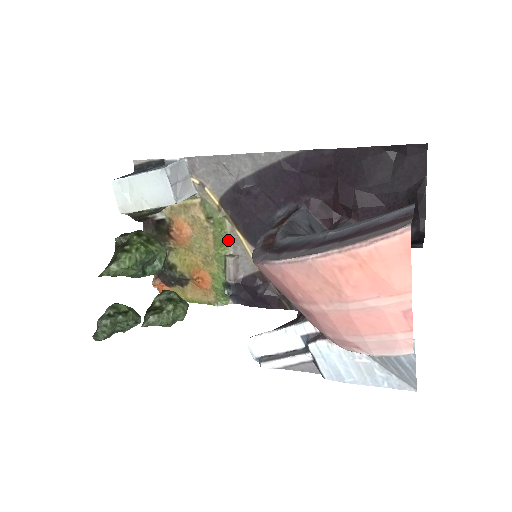
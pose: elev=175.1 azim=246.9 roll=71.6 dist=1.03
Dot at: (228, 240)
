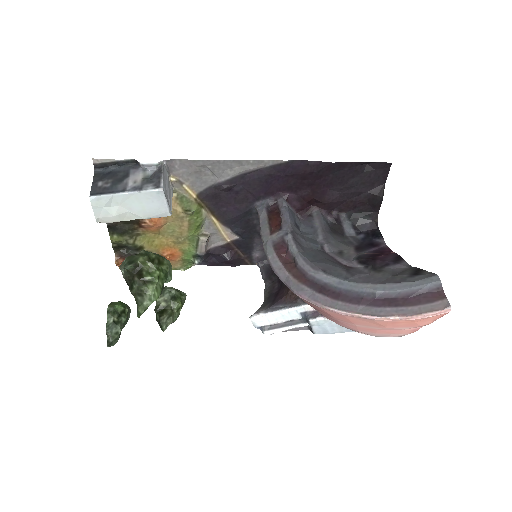
Dot at: (202, 224)
